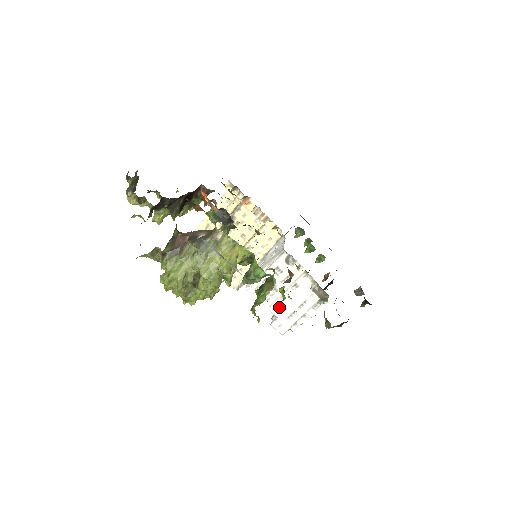
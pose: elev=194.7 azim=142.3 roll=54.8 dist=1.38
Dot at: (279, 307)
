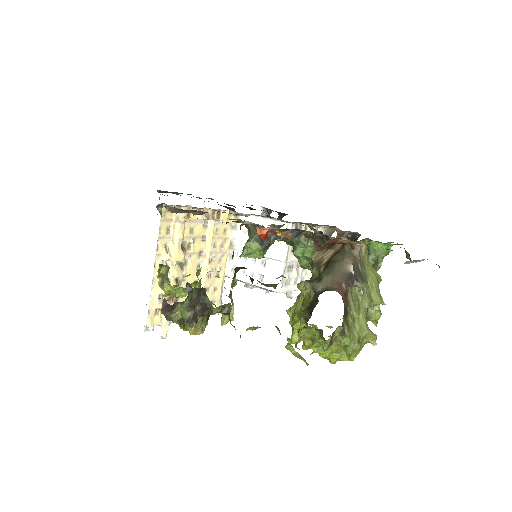
Dot at: (305, 278)
